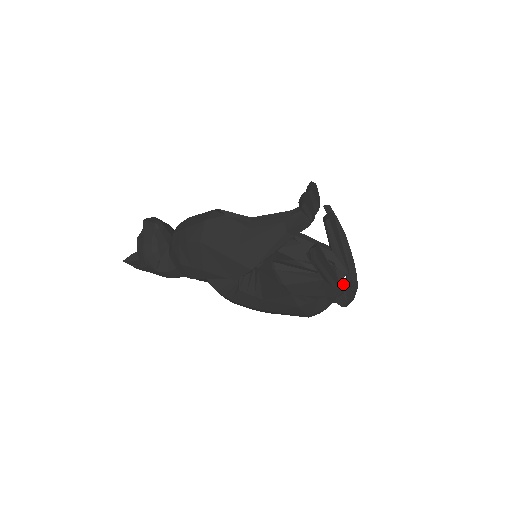
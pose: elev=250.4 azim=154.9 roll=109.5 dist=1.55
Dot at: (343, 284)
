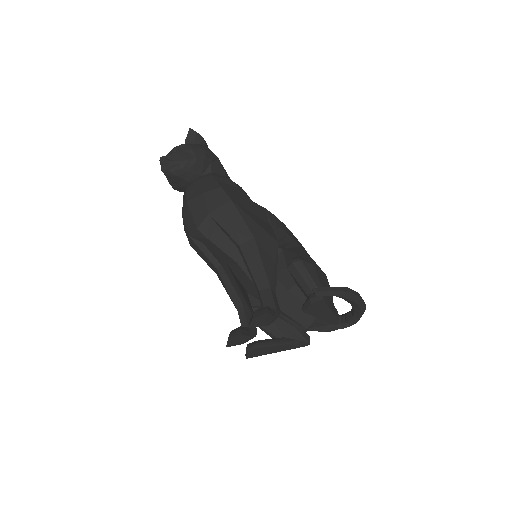
Dot at: occluded
